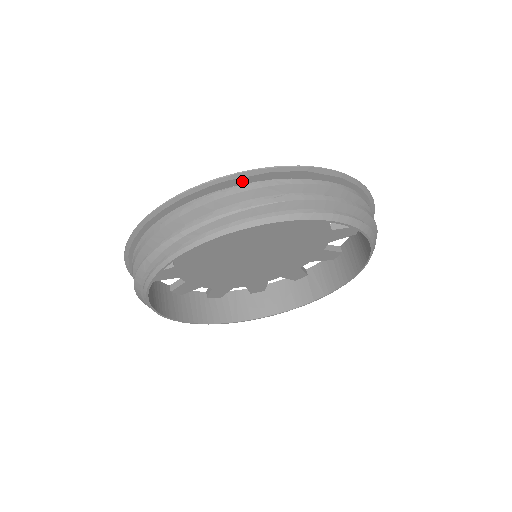
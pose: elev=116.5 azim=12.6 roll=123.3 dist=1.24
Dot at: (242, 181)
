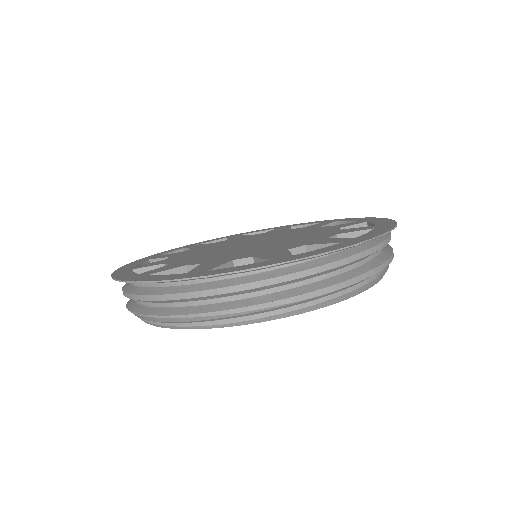
Dot at: occluded
